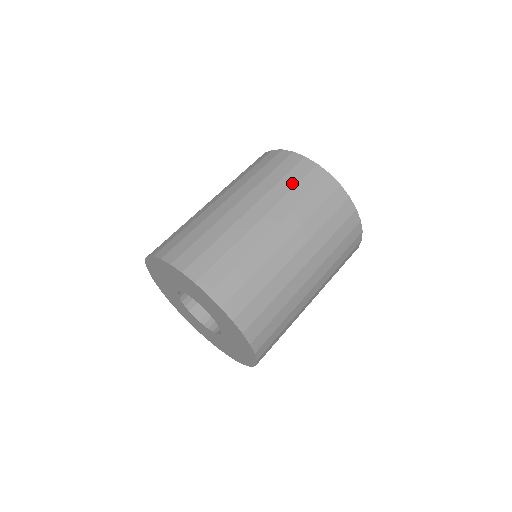
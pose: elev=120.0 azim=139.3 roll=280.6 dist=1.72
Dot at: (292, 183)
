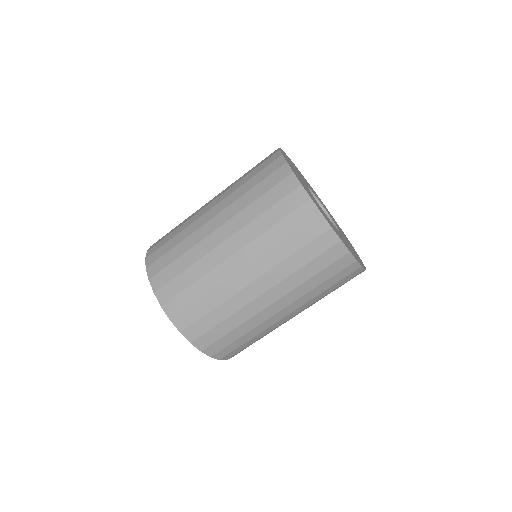
Dot at: (329, 286)
